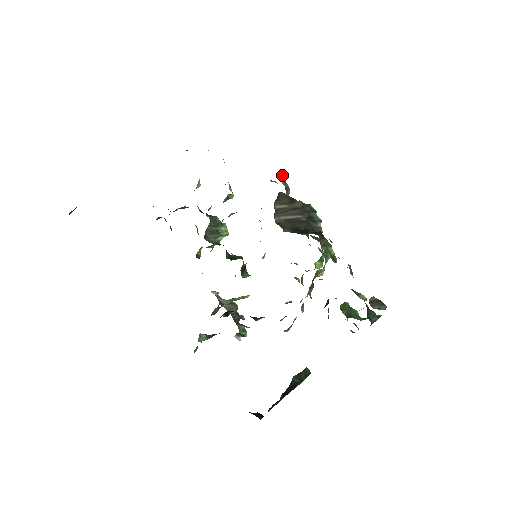
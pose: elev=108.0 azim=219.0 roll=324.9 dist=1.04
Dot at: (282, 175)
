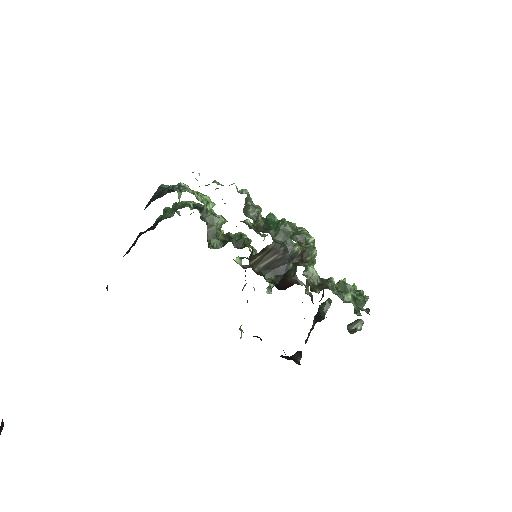
Dot at: (248, 195)
